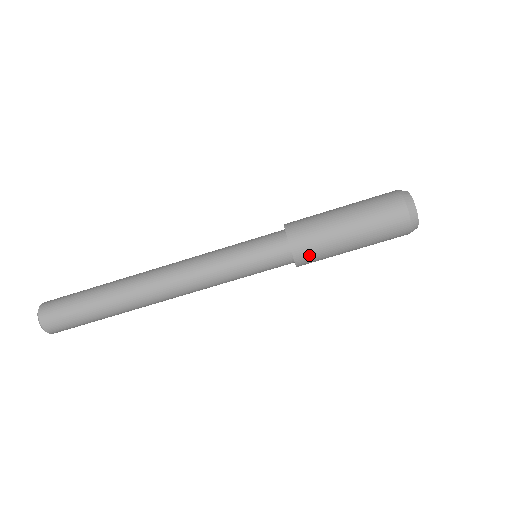
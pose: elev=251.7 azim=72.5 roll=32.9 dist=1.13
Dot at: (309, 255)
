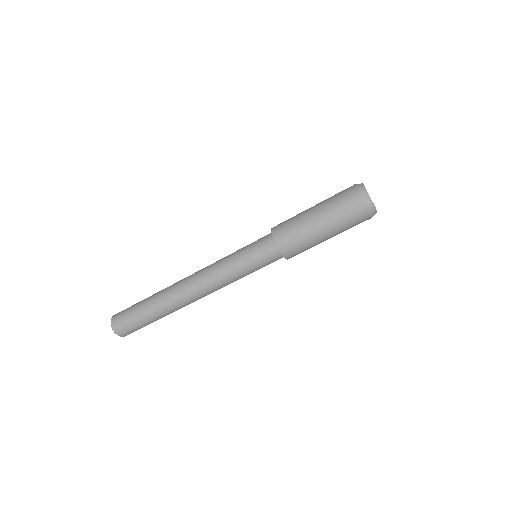
Dot at: (287, 239)
